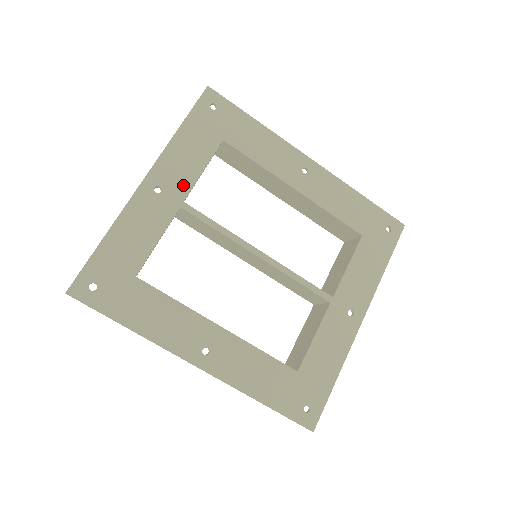
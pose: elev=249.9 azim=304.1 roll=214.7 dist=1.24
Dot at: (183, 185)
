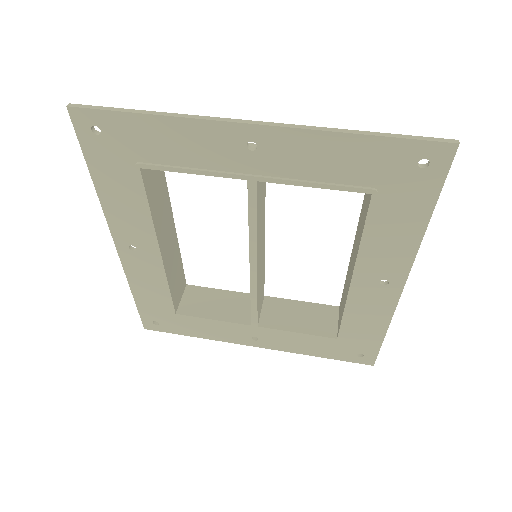
Dot at: (278, 171)
